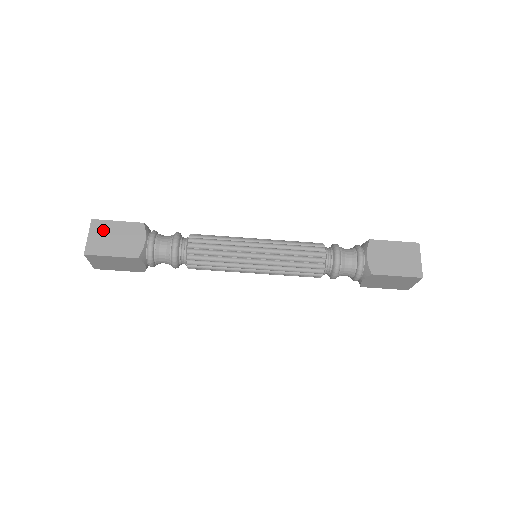
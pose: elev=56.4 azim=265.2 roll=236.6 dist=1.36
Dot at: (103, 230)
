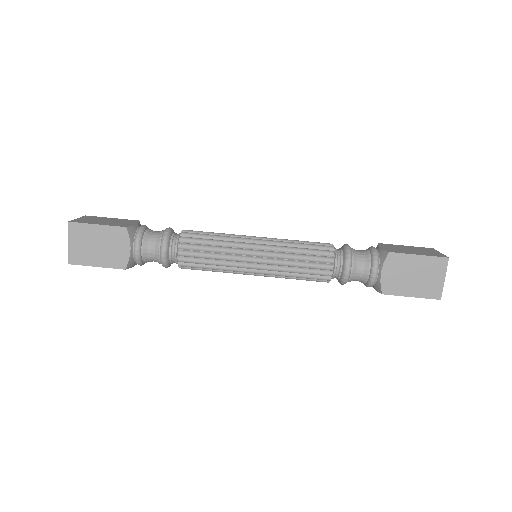
Dot at: (95, 218)
